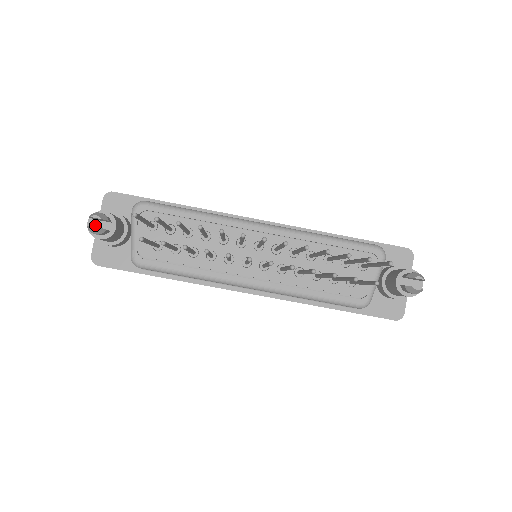
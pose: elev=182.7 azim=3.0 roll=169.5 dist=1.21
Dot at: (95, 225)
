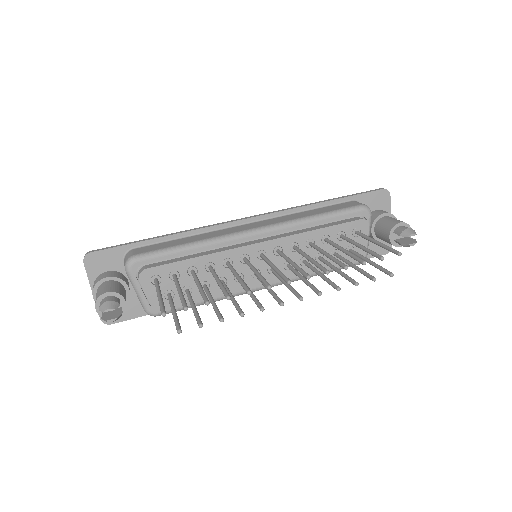
Dot at: occluded
